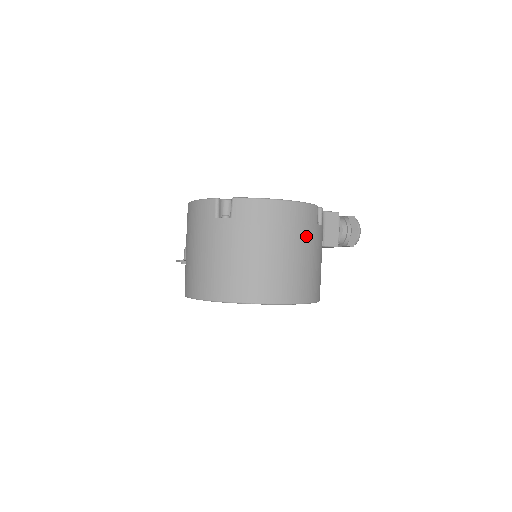
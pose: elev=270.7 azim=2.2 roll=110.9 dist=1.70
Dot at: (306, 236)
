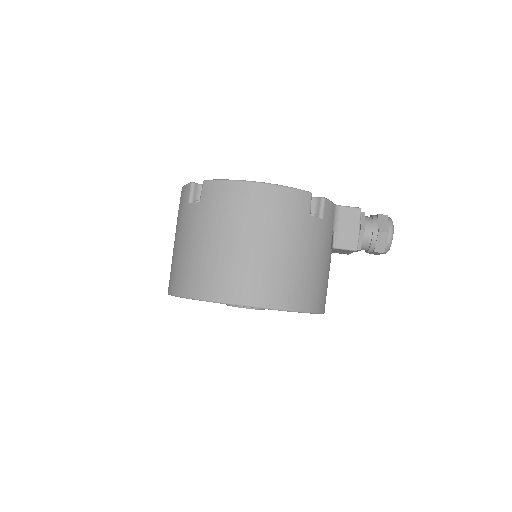
Dot at: (287, 227)
